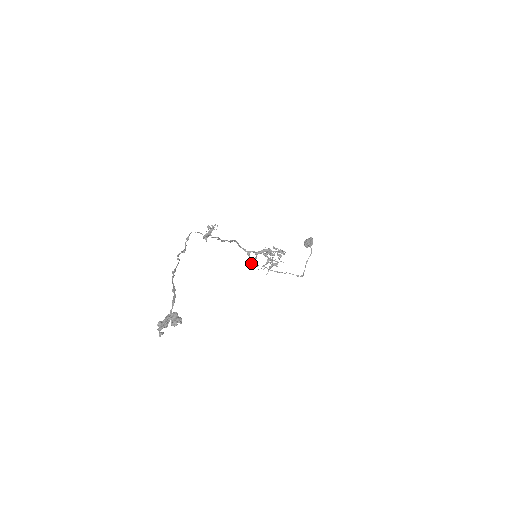
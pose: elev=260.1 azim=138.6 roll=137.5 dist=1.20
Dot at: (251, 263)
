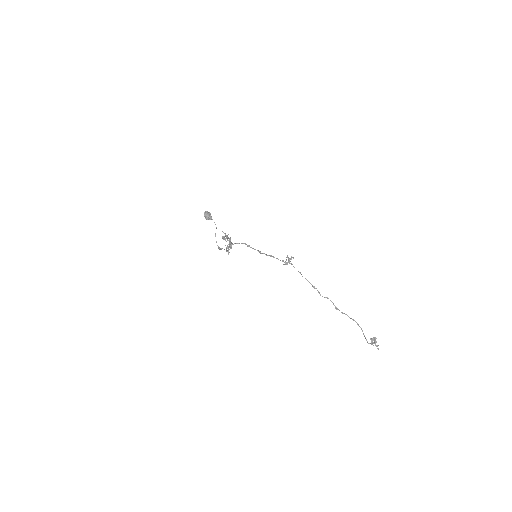
Dot at: occluded
